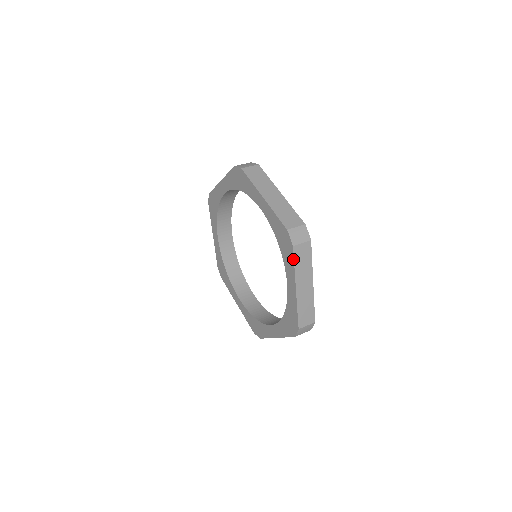
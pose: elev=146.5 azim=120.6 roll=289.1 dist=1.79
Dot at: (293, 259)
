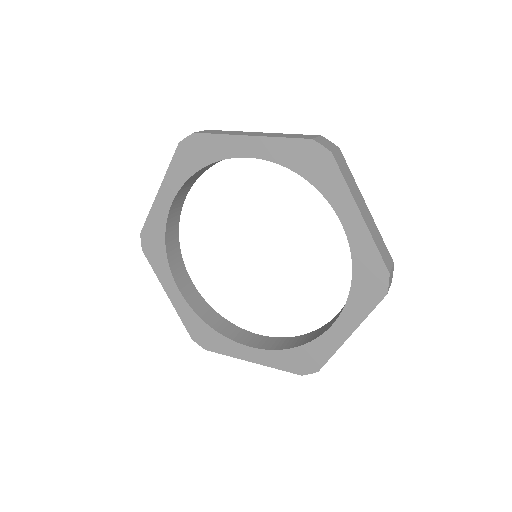
Dot at: (374, 307)
